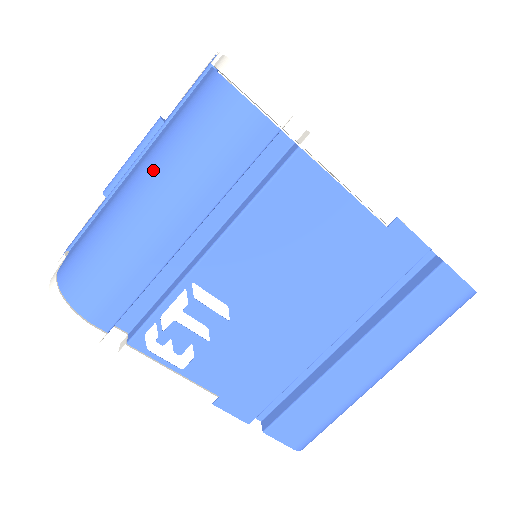
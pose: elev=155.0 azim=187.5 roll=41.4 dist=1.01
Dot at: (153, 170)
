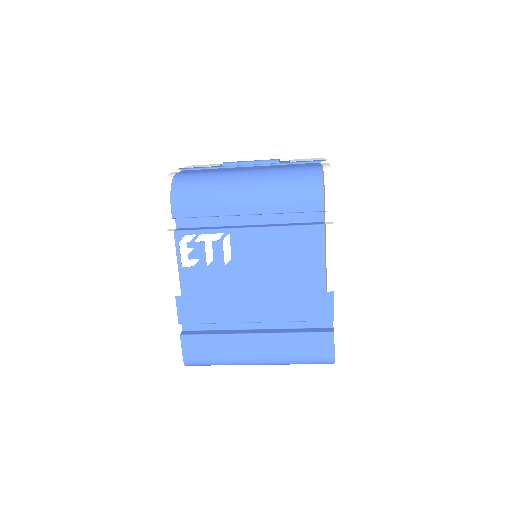
Dot at: (262, 176)
